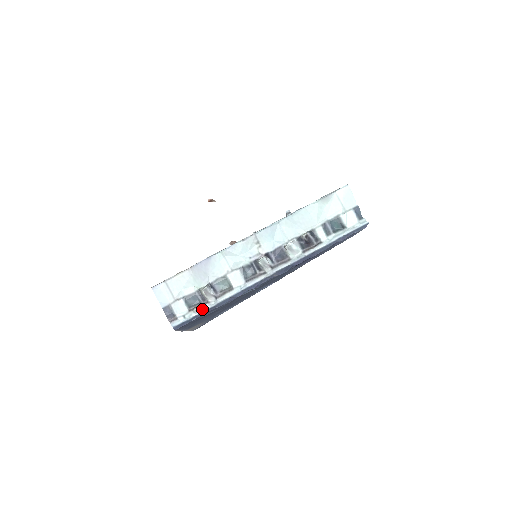
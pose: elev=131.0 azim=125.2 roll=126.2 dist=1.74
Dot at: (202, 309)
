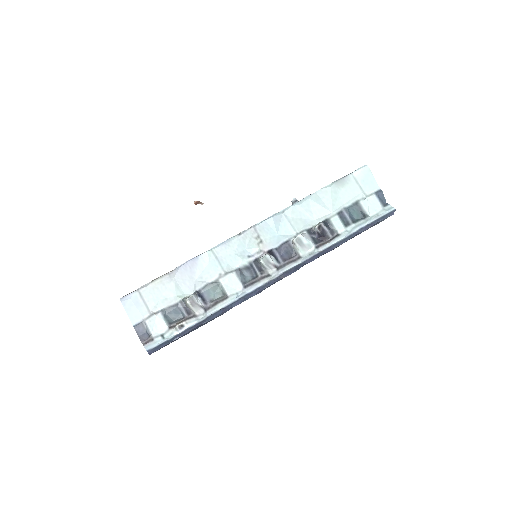
Dot at: (187, 325)
